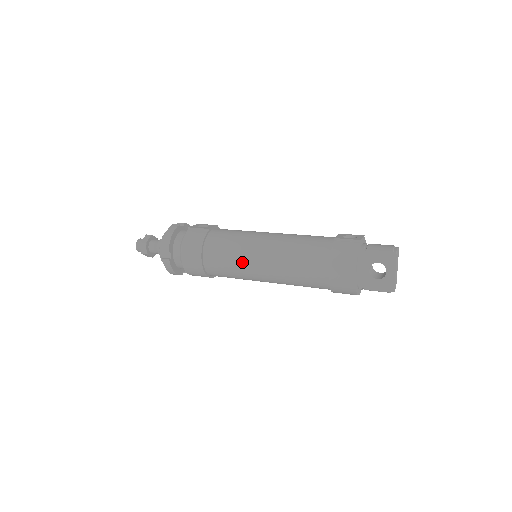
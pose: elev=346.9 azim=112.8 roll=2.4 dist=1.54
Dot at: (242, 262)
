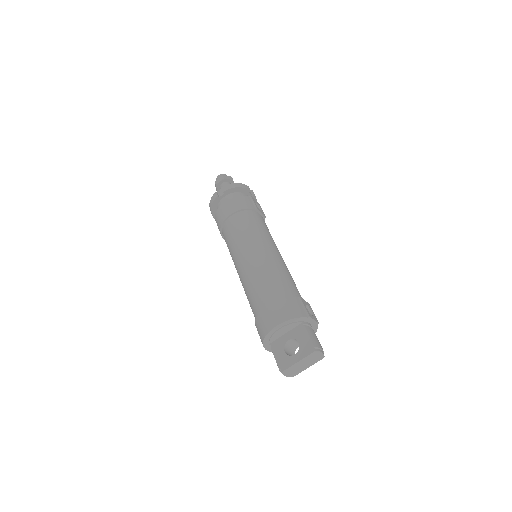
Dot at: (242, 243)
